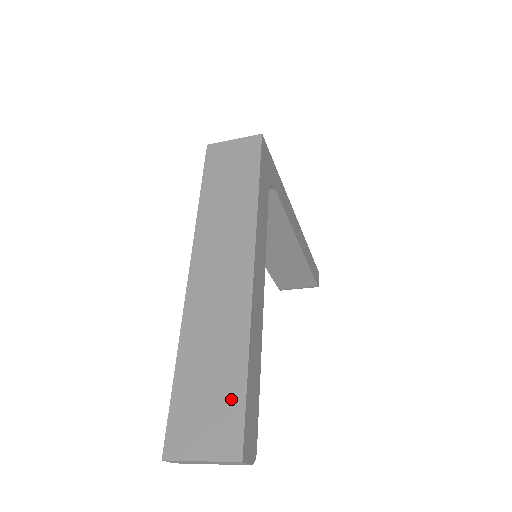
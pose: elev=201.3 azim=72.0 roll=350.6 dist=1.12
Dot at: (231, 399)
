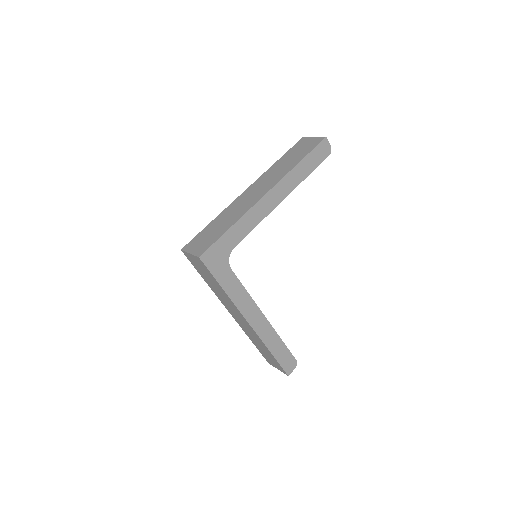
Dot at: (274, 360)
